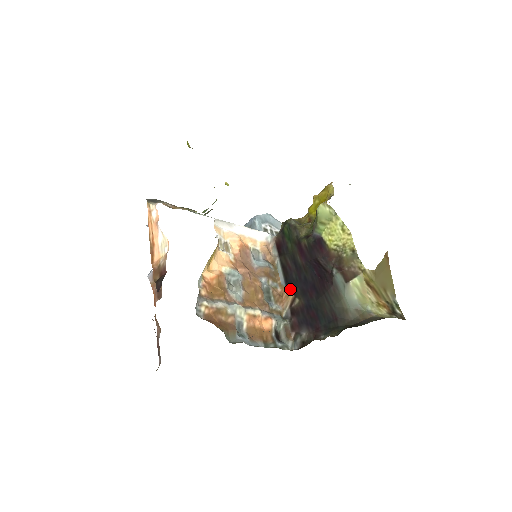
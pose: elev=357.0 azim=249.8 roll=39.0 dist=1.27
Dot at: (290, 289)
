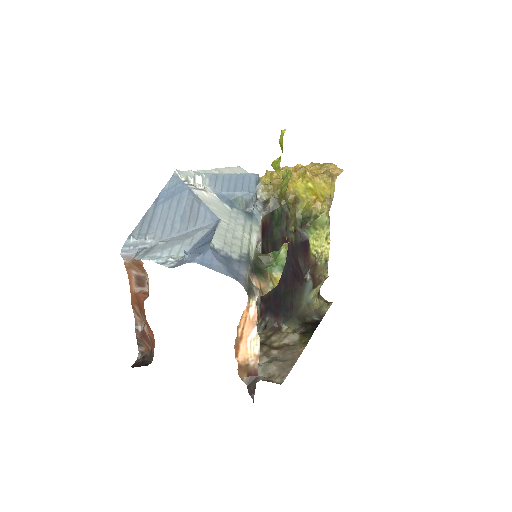
Dot at: occluded
